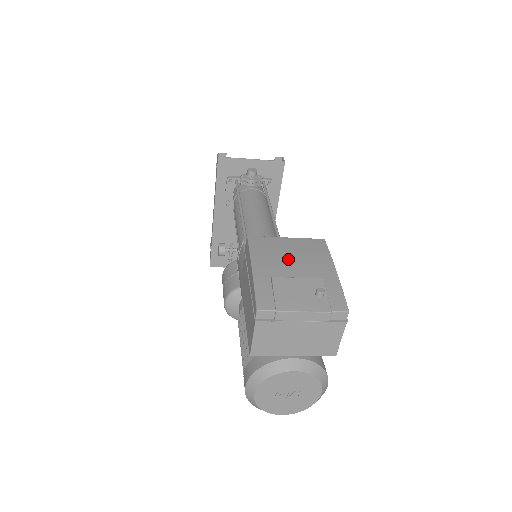
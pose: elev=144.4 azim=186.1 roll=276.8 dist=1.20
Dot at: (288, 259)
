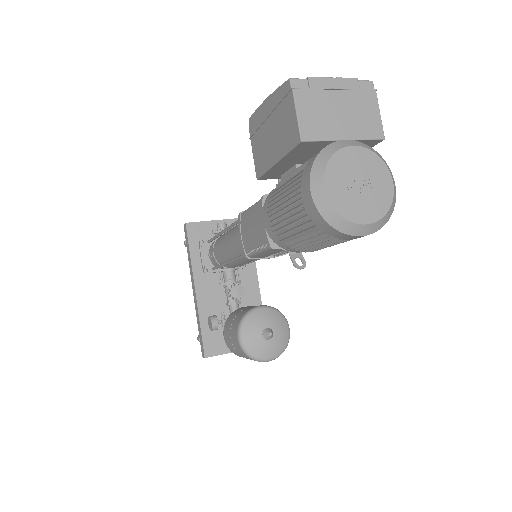
Dot at: occluded
